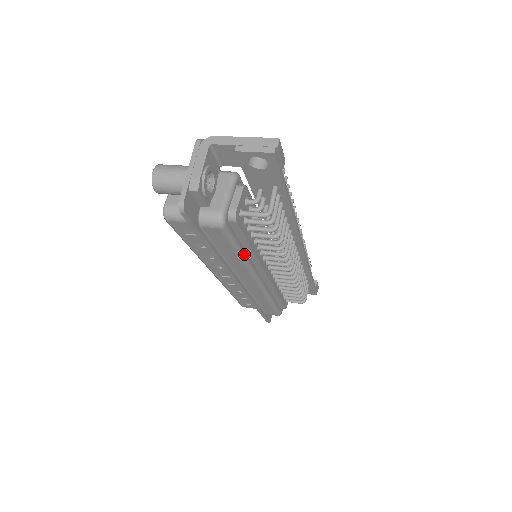
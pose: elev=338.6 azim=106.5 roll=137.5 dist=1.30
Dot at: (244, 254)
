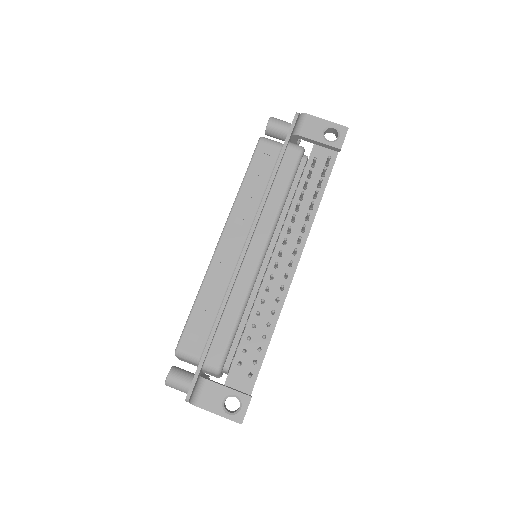
Dot at: occluded
